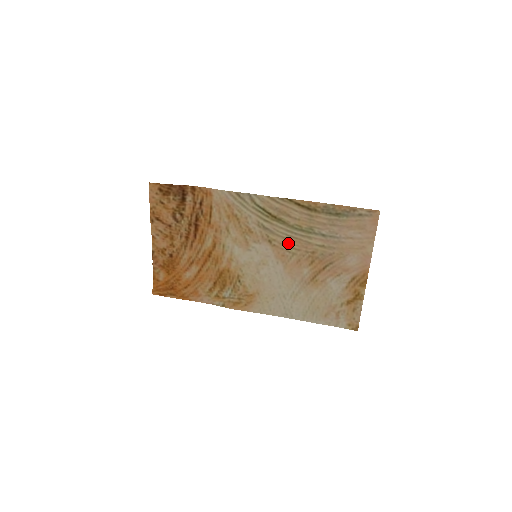
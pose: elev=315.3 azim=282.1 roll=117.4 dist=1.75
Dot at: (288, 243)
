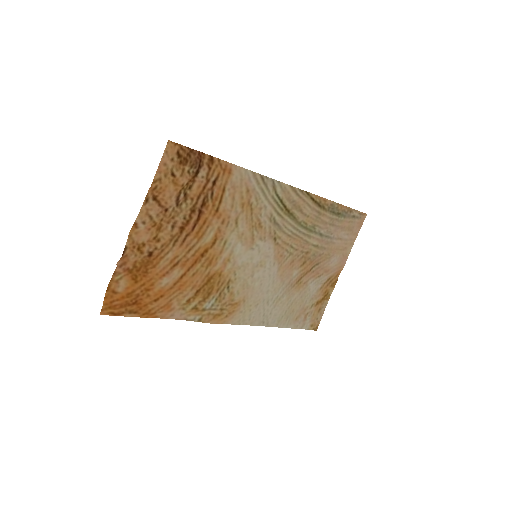
Dot at: (290, 242)
